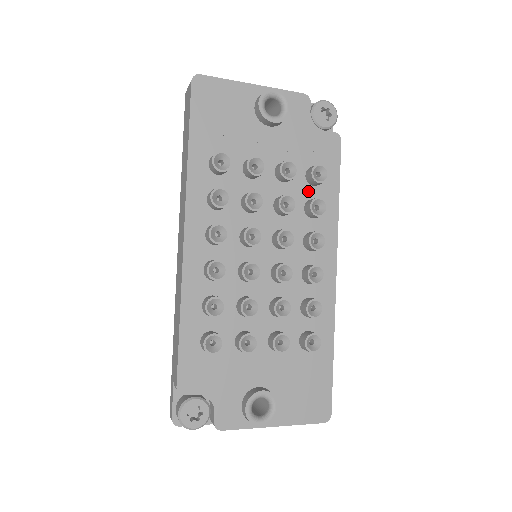
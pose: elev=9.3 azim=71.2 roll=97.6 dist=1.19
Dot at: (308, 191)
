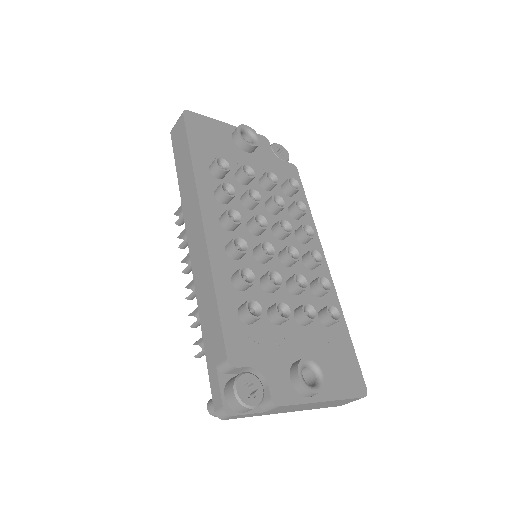
Dot at: (287, 200)
